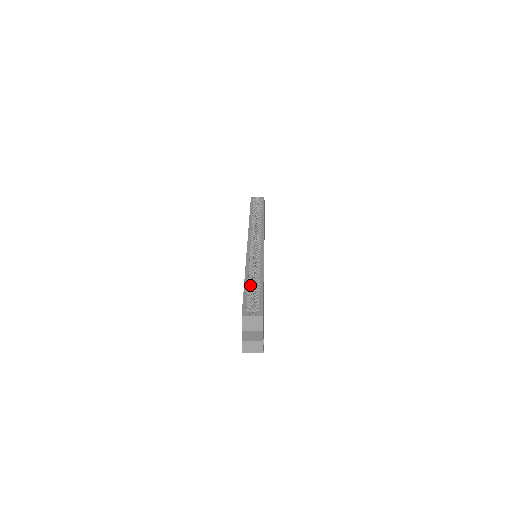
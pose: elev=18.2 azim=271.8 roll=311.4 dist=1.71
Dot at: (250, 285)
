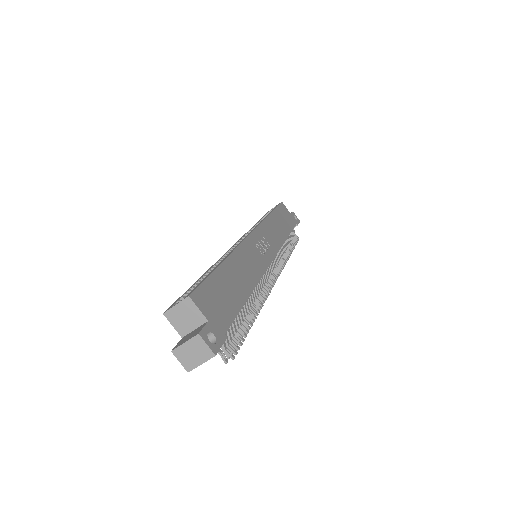
Dot at: occluded
